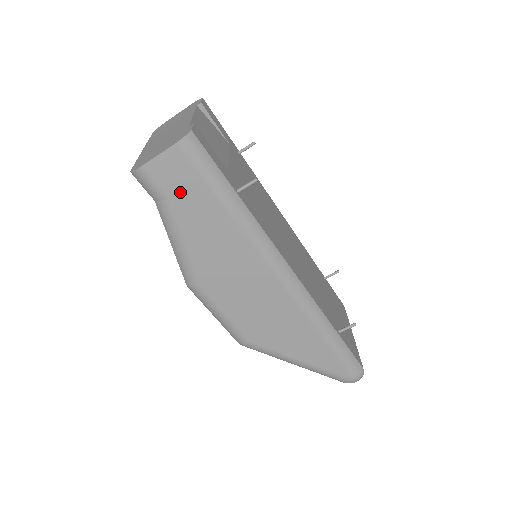
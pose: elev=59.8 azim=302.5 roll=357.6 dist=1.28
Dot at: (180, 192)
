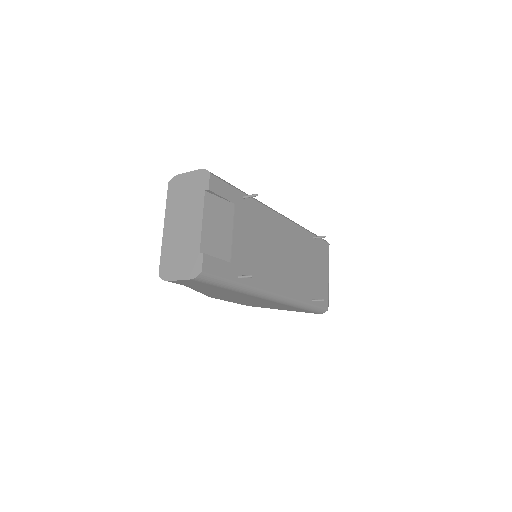
Dot at: (196, 286)
